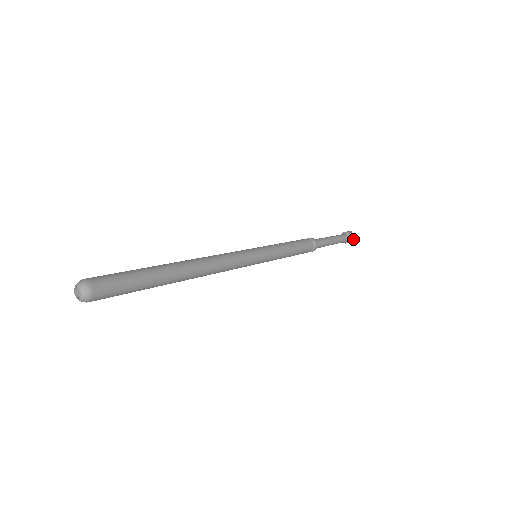
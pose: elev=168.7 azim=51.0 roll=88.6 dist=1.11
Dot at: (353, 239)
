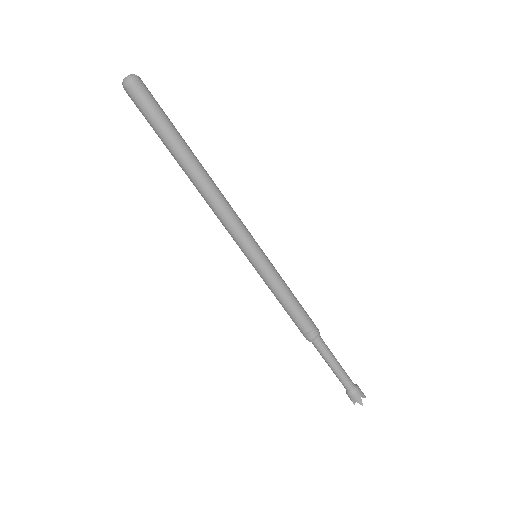
Dot at: (356, 400)
